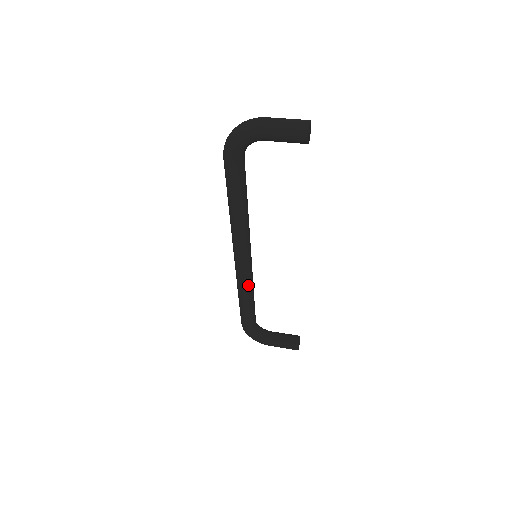
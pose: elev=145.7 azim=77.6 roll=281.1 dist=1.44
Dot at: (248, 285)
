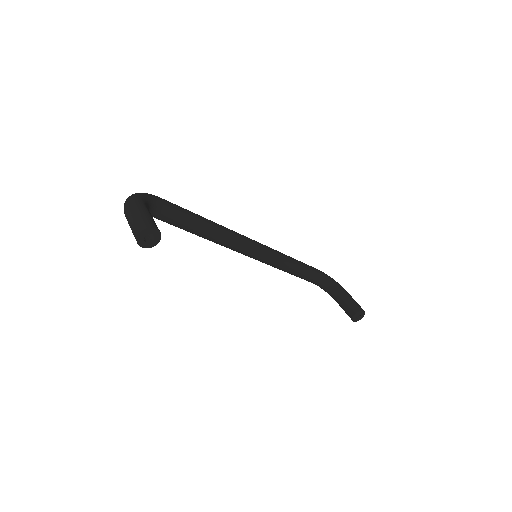
Dot at: (273, 266)
